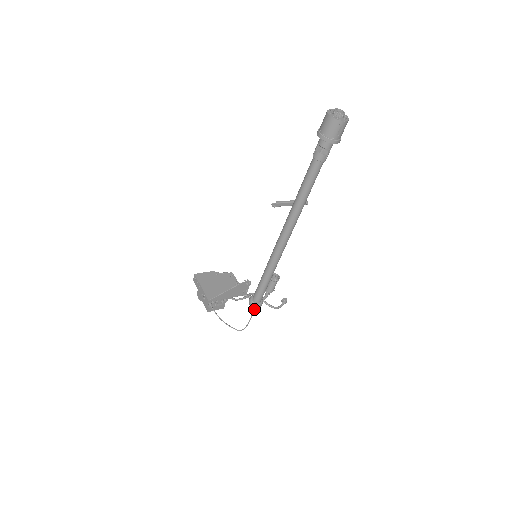
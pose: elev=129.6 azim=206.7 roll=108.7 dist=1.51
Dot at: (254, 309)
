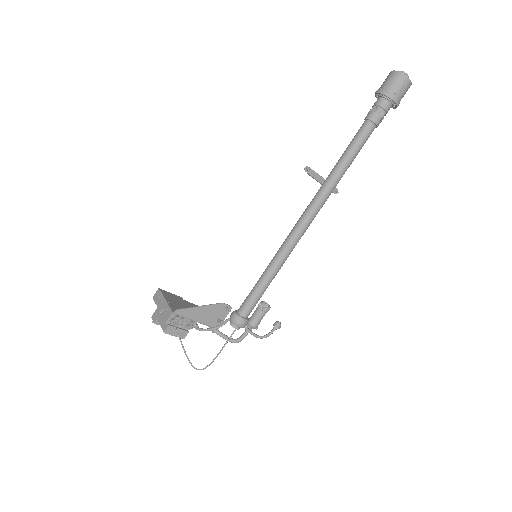
Dot at: (234, 330)
